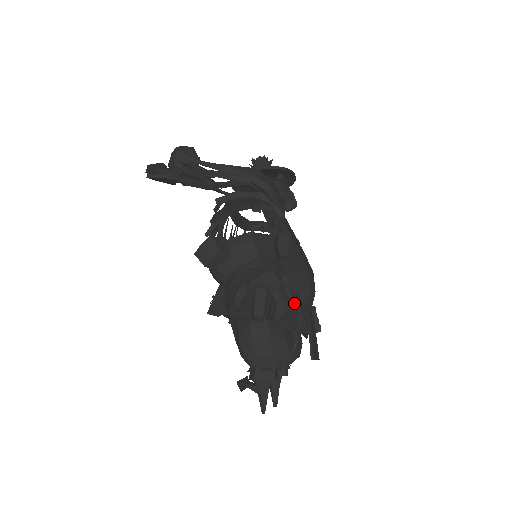
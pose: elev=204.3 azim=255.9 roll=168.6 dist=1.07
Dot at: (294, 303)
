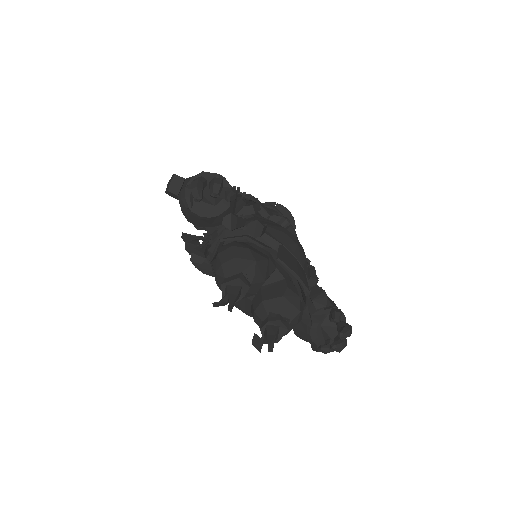
Dot at: occluded
